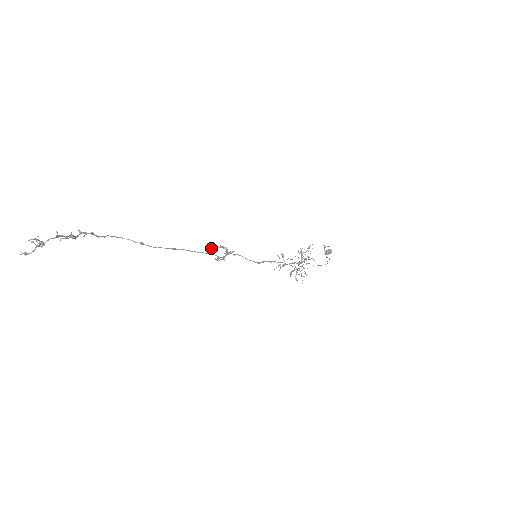
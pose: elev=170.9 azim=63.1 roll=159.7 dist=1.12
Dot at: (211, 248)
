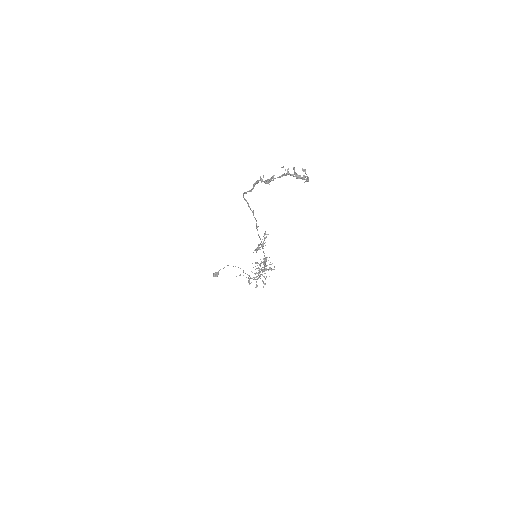
Dot at: occluded
